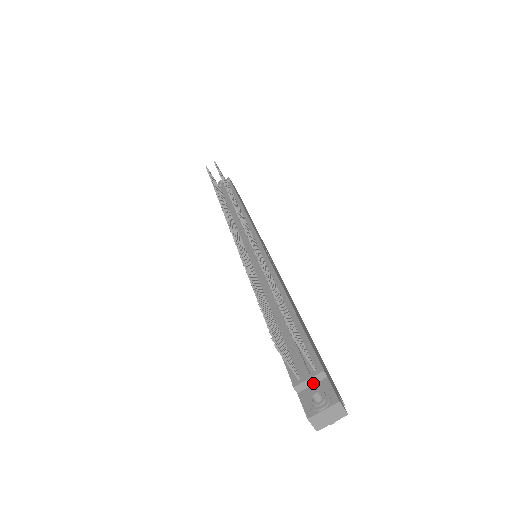
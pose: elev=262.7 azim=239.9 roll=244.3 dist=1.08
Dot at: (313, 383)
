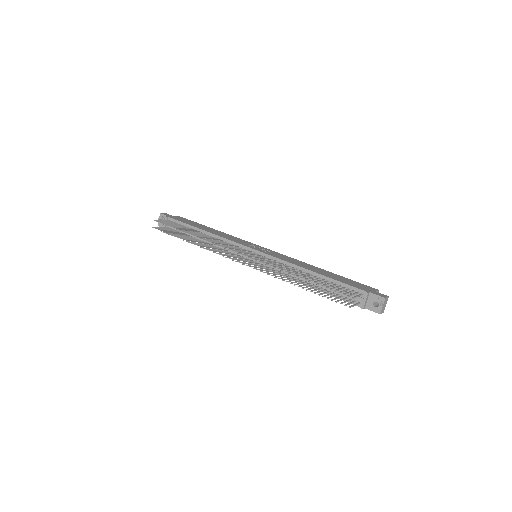
Dot at: (367, 300)
